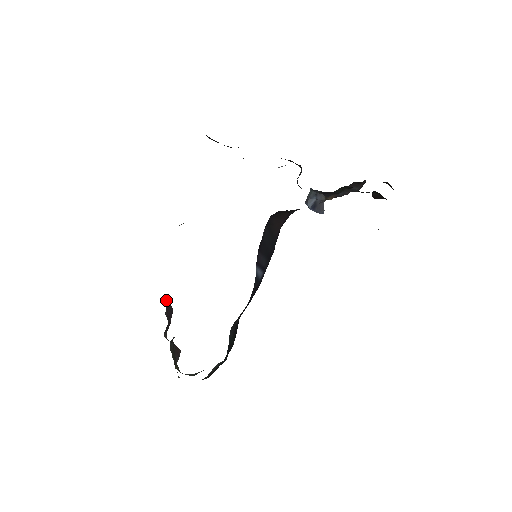
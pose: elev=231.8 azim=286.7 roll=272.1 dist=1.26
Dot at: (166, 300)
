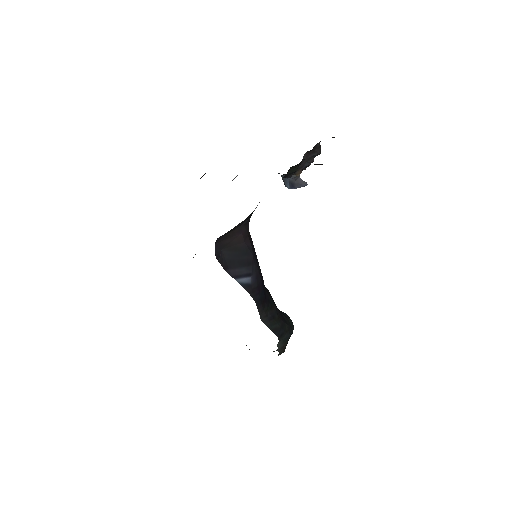
Dot at: occluded
